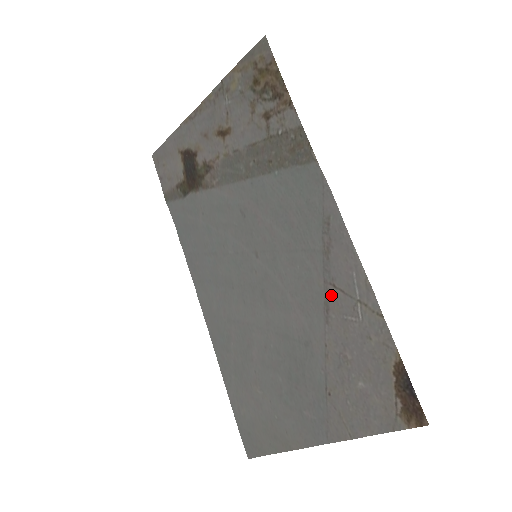
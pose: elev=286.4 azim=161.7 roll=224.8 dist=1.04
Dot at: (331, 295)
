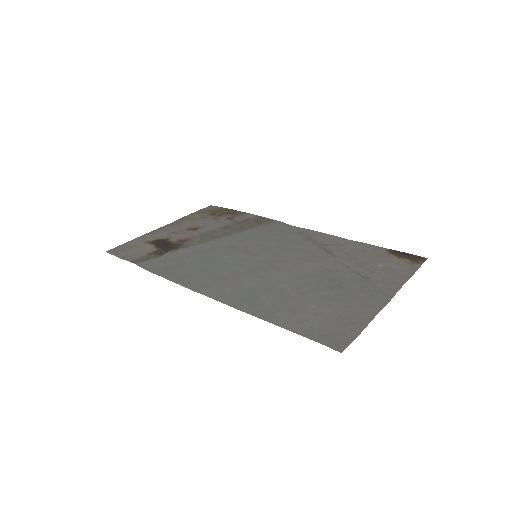
Dot at: (327, 248)
